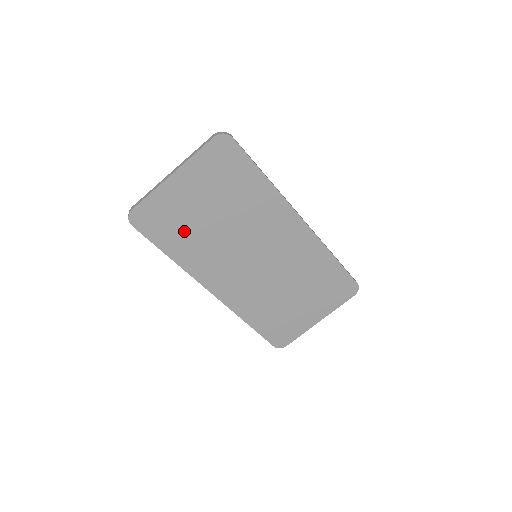
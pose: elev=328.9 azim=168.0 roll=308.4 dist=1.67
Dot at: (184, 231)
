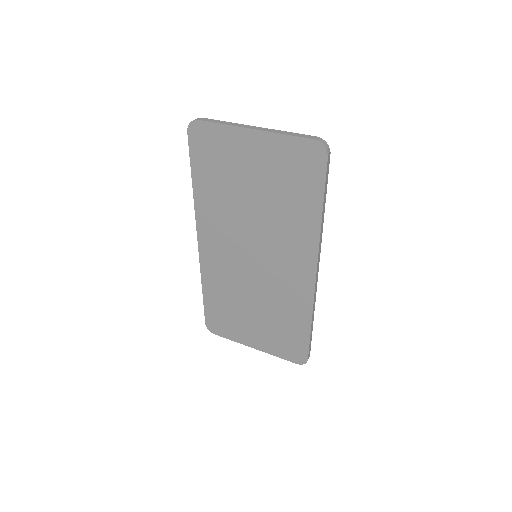
Dot at: (221, 179)
